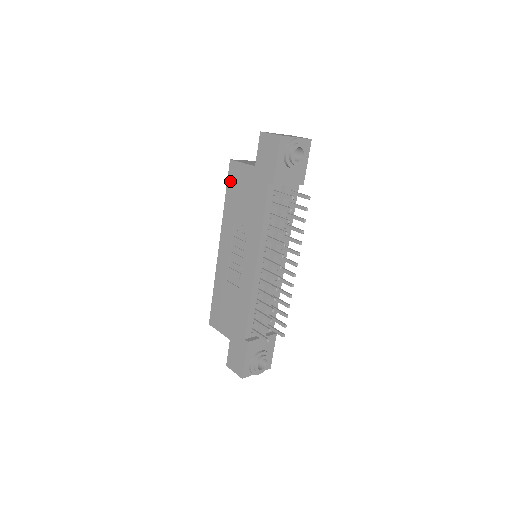
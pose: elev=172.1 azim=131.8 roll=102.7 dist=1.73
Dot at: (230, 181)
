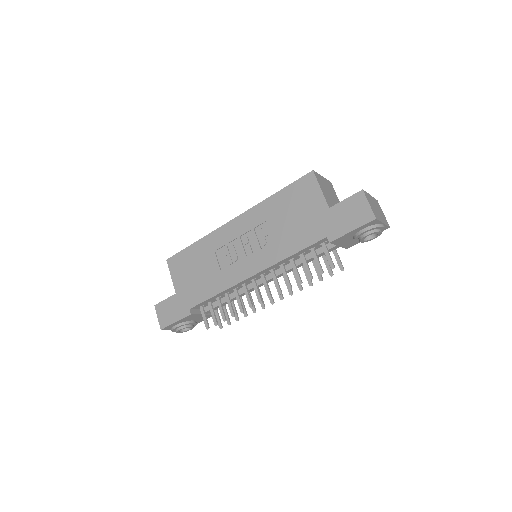
Dot at: (295, 187)
